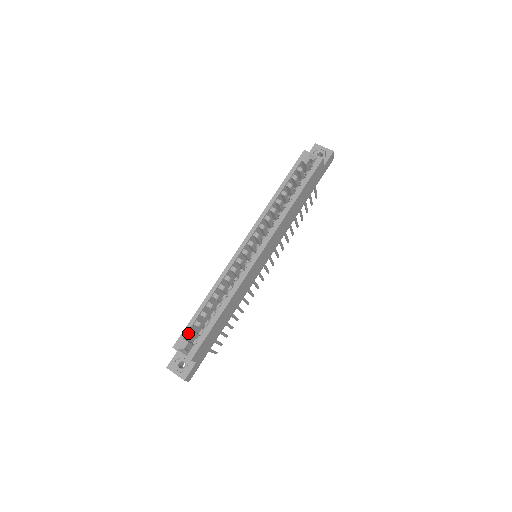
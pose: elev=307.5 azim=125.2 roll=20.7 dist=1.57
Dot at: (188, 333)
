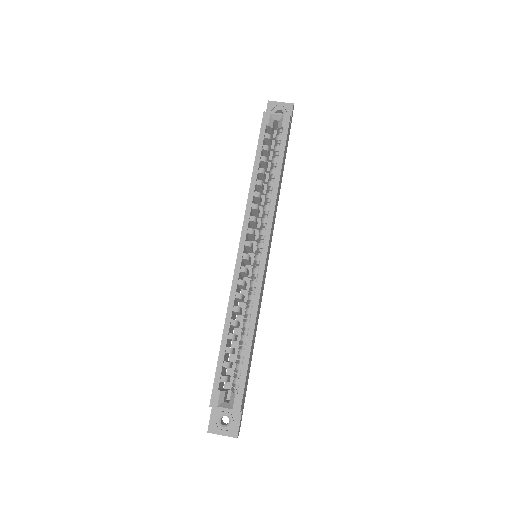
Dot at: (220, 381)
